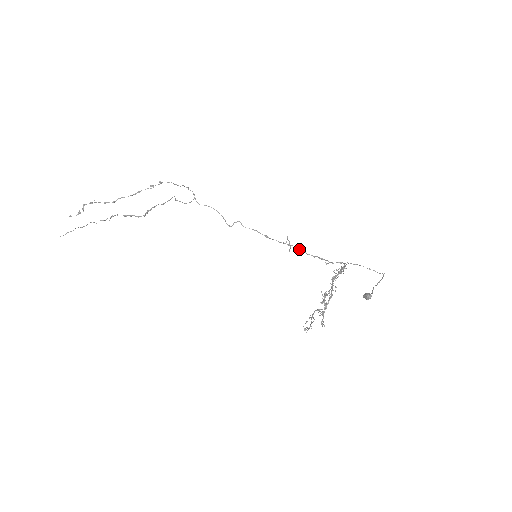
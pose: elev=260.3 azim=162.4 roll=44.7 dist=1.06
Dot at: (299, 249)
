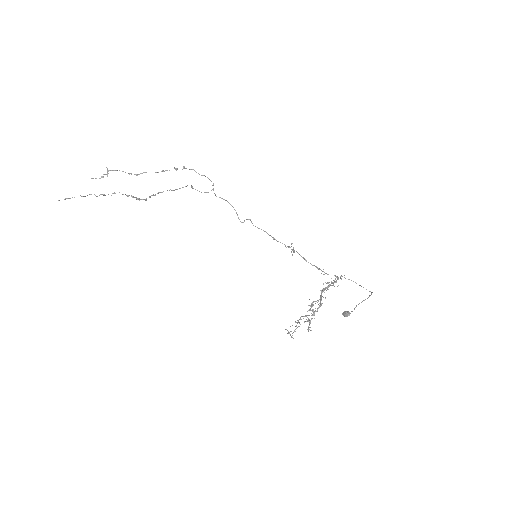
Dot at: (301, 256)
